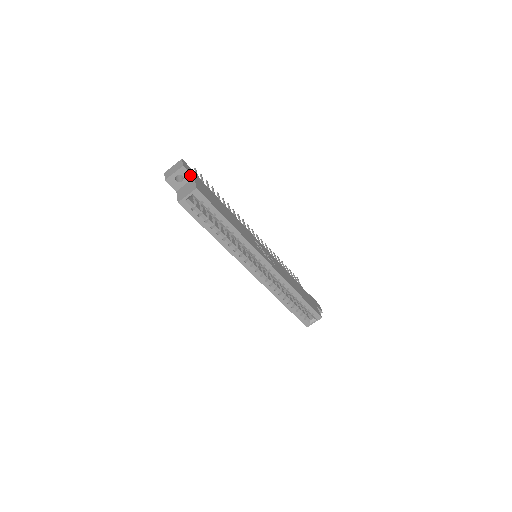
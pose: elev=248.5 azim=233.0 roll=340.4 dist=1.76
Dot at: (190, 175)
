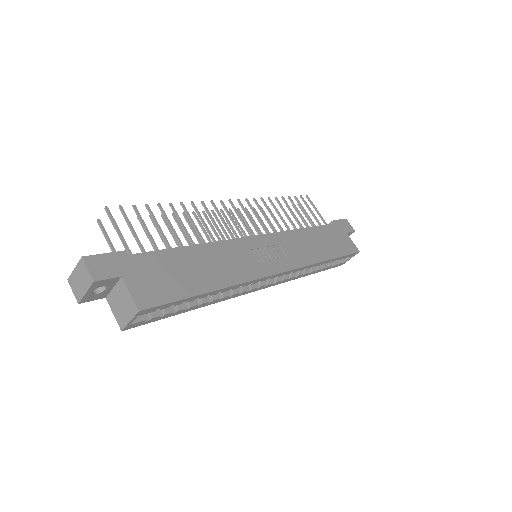
Dot at: (113, 279)
